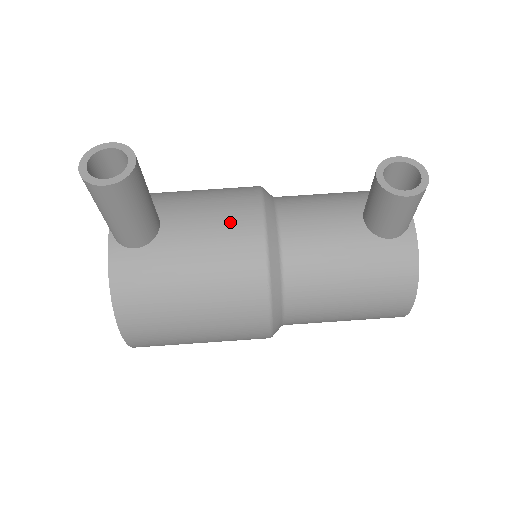
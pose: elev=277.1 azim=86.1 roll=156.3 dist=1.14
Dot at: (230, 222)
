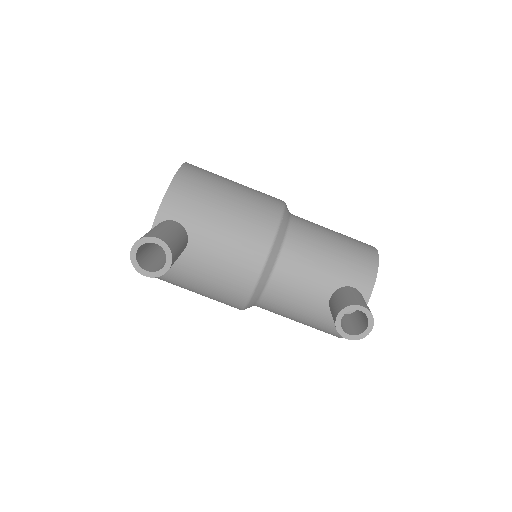
Dot at: (236, 266)
